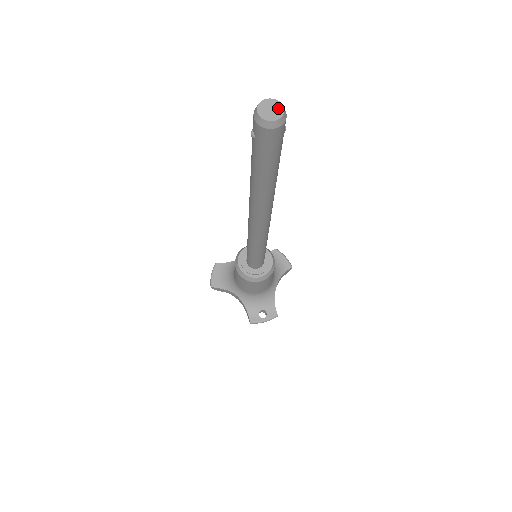
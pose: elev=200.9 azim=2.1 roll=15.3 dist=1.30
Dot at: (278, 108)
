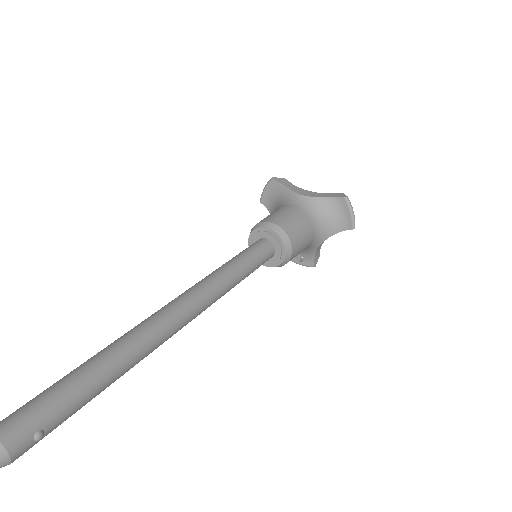
Dot at: out of frame
